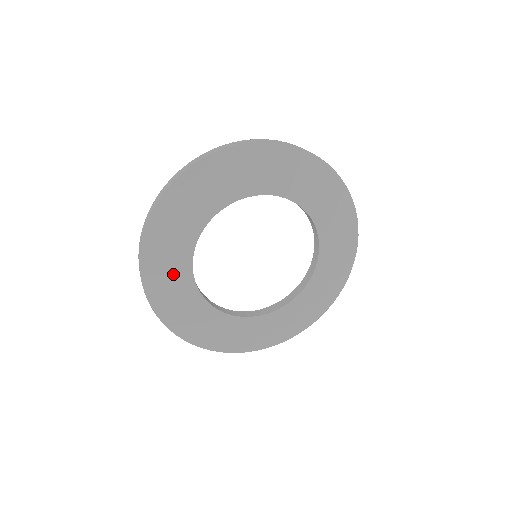
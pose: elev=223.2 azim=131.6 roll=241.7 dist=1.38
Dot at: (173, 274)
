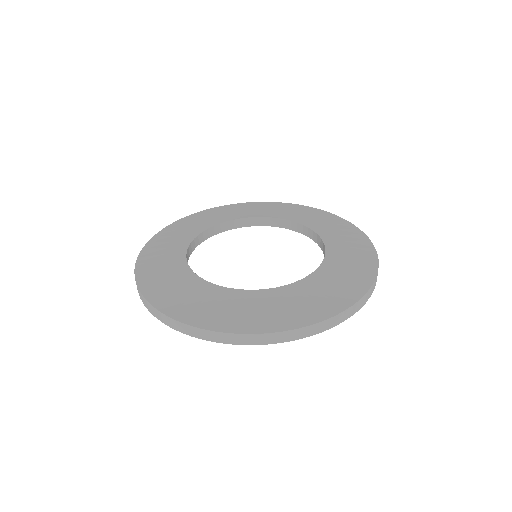
Dot at: (181, 287)
